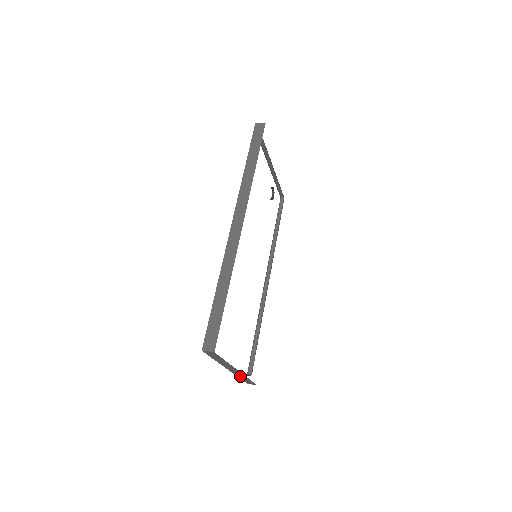
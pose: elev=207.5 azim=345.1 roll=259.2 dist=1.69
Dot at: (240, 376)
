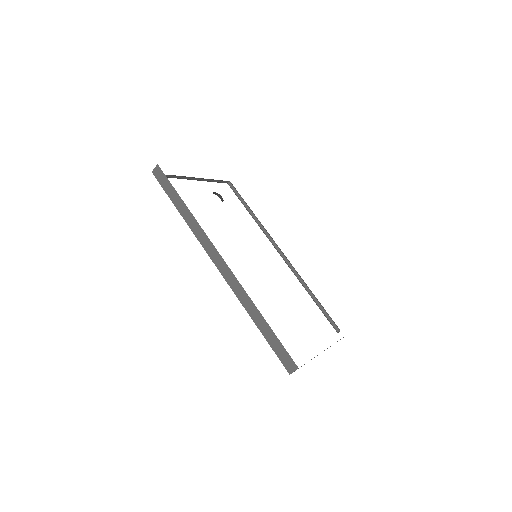
Dot at: occluded
